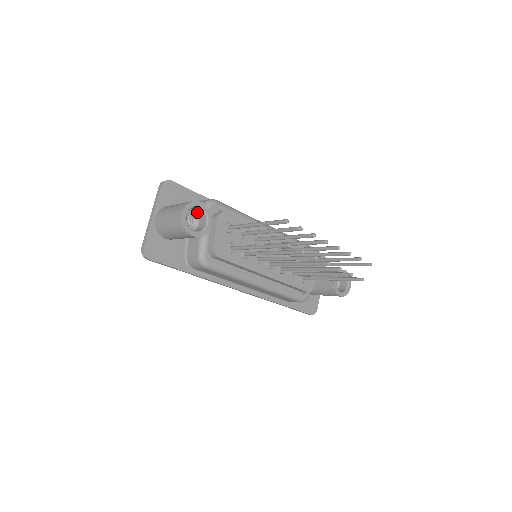
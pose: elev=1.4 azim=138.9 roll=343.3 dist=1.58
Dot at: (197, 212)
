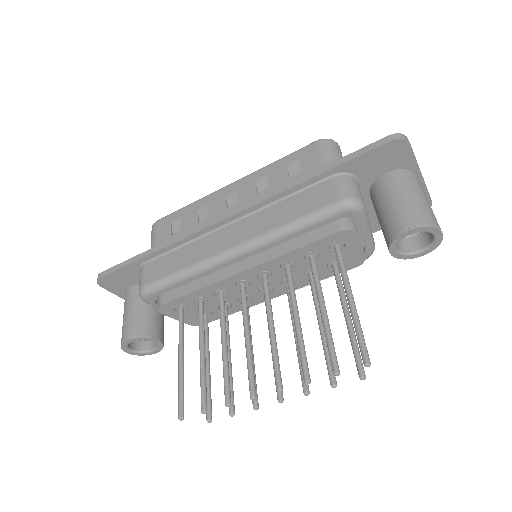
Dot at: occluded
